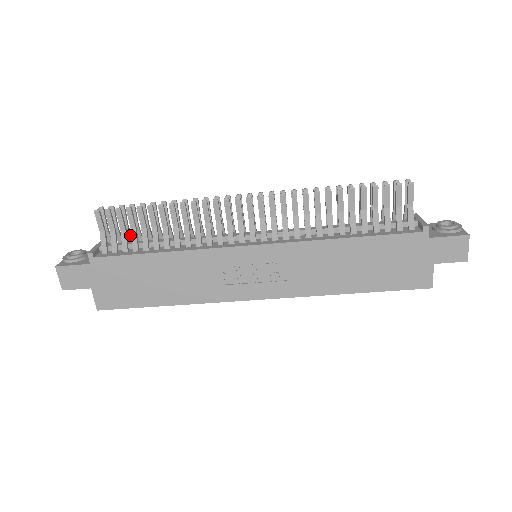
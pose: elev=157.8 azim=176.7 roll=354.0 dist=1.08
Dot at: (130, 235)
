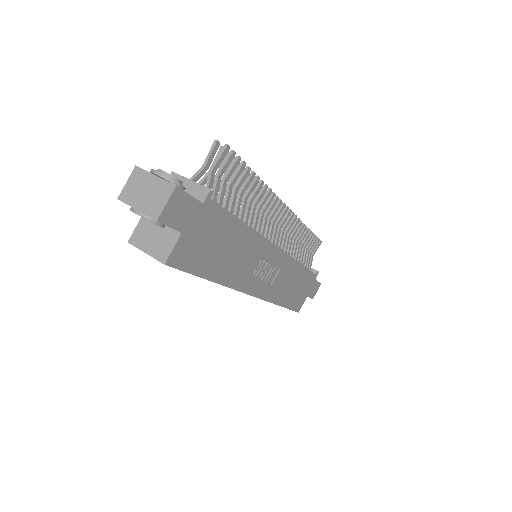
Dot at: (212, 187)
